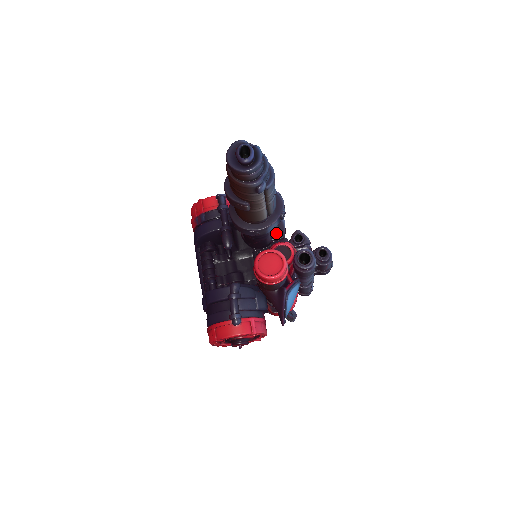
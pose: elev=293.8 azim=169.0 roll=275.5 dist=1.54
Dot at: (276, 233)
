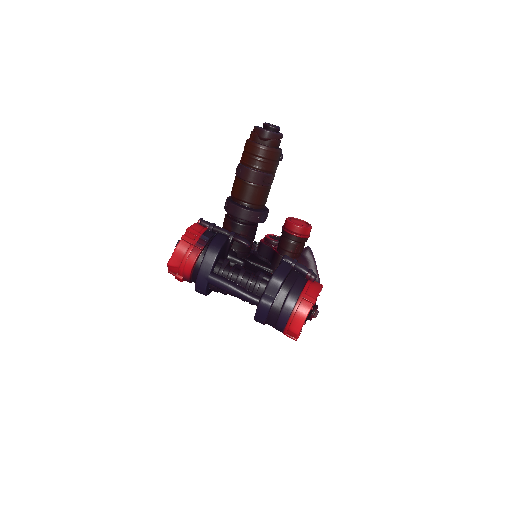
Dot at: occluded
